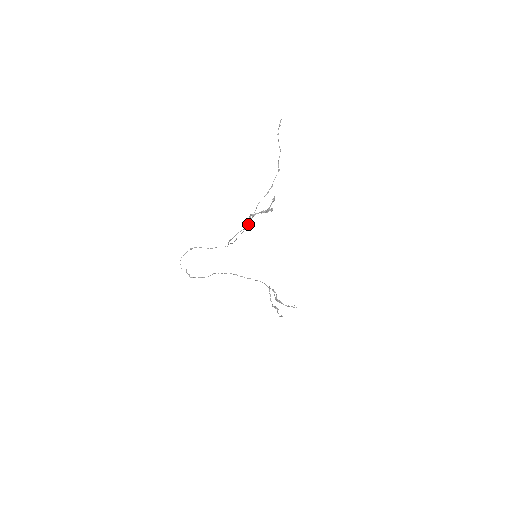
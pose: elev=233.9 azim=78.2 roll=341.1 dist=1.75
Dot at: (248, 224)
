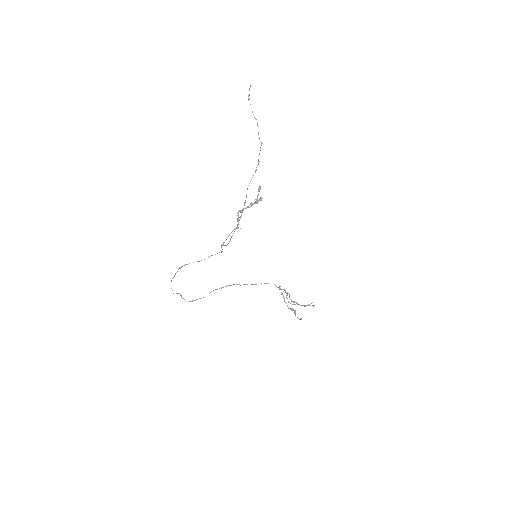
Dot at: (241, 214)
